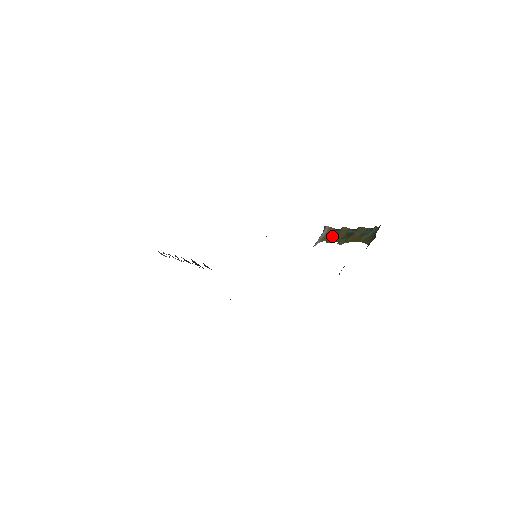
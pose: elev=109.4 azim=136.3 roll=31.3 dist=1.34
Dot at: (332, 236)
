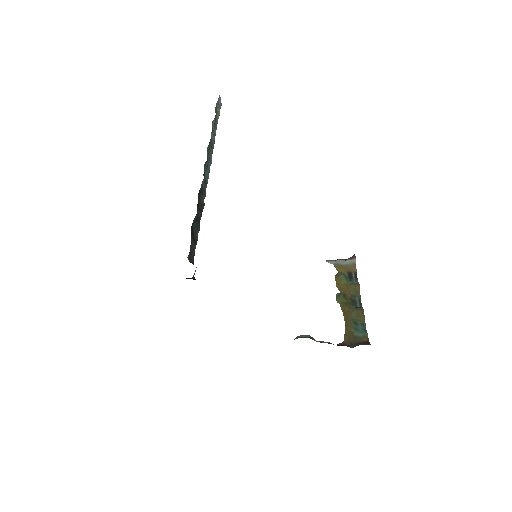
Dot at: (344, 279)
